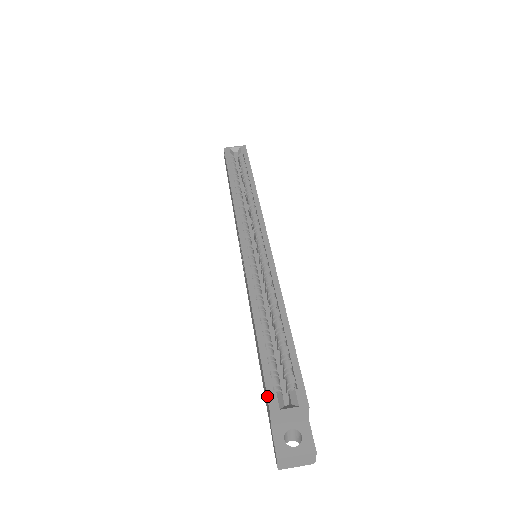
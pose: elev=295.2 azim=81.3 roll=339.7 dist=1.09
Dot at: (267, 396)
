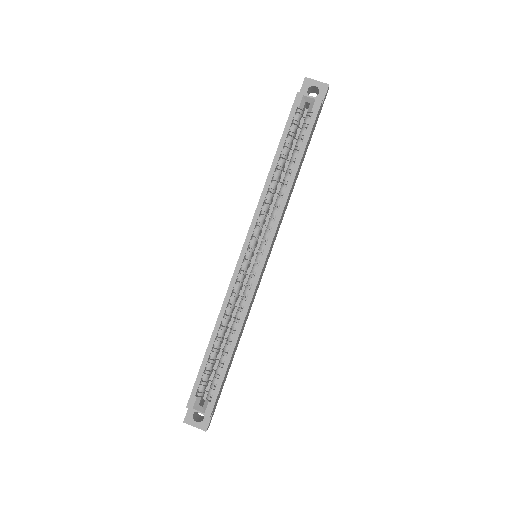
Dot at: (190, 396)
